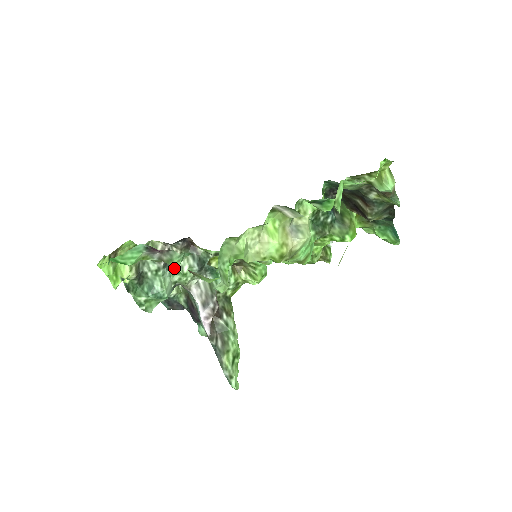
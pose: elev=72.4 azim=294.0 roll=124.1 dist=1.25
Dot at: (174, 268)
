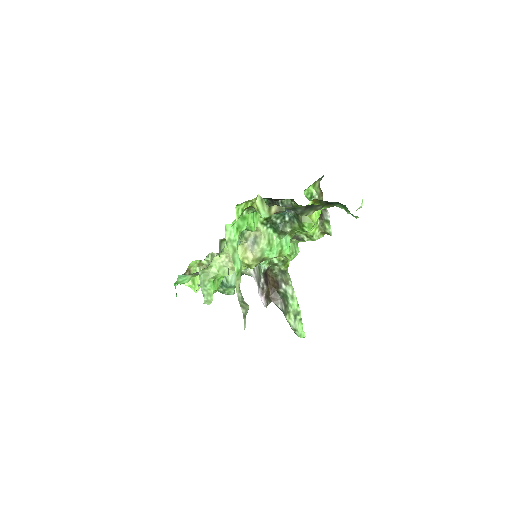
Dot at: occluded
